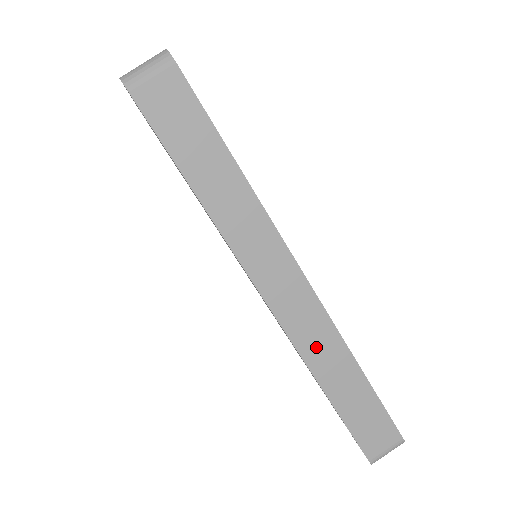
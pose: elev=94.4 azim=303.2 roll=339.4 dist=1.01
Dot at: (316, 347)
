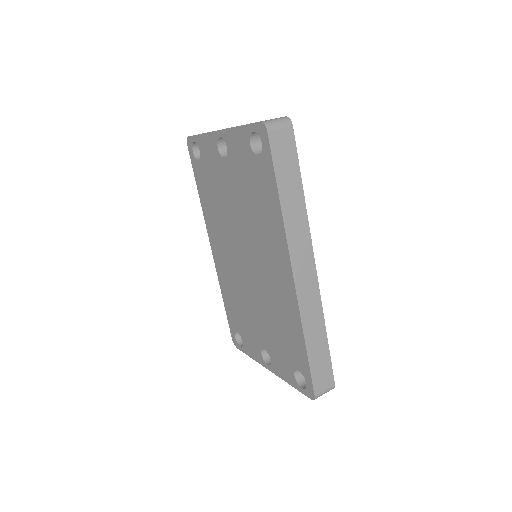
Dot at: (309, 310)
